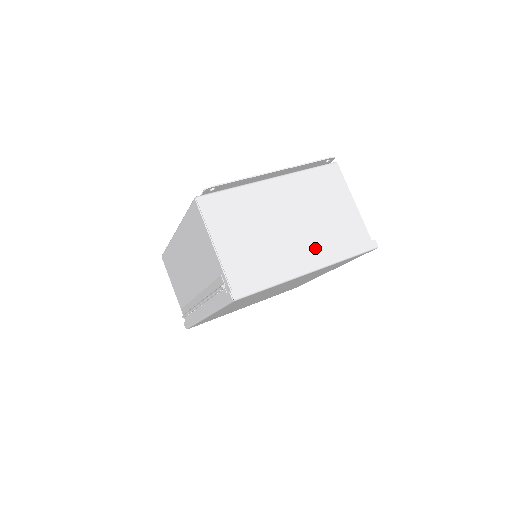
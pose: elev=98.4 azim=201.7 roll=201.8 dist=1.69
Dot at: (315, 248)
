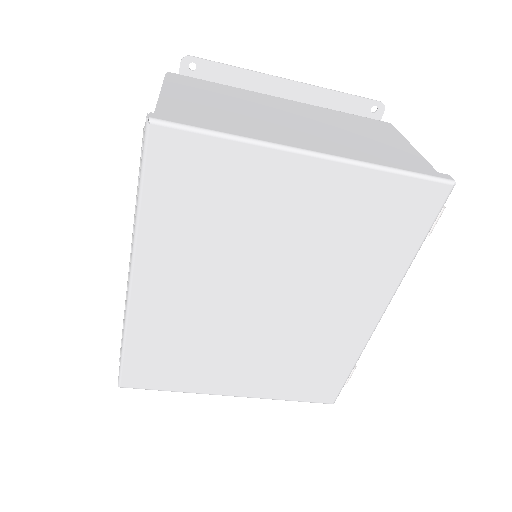
Dot at: (330, 147)
